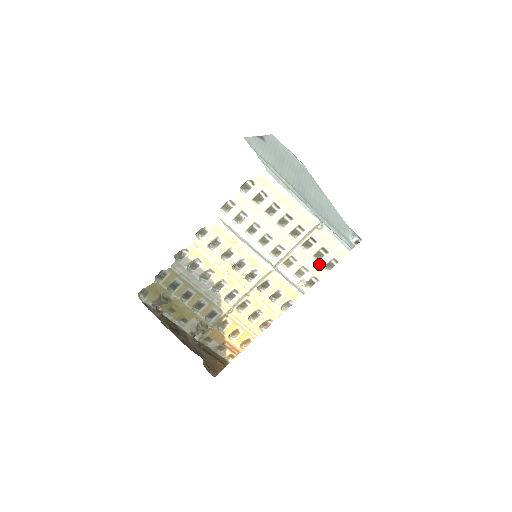
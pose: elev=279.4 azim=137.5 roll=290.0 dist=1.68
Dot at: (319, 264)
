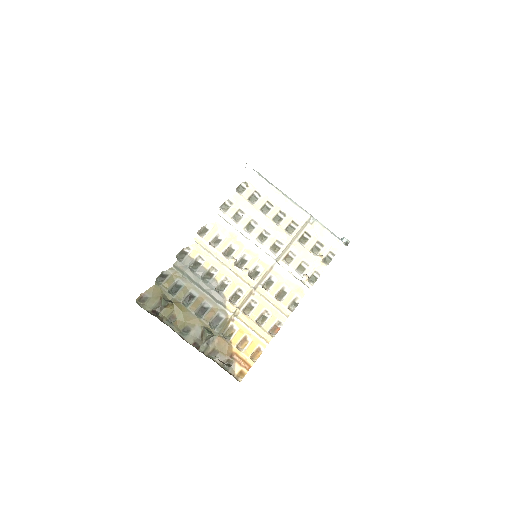
Dot at: (318, 256)
